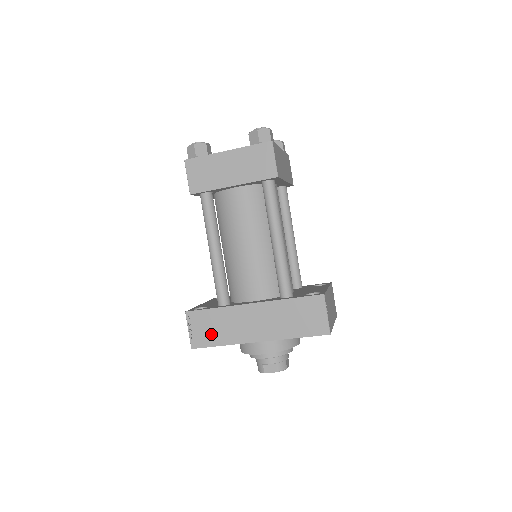
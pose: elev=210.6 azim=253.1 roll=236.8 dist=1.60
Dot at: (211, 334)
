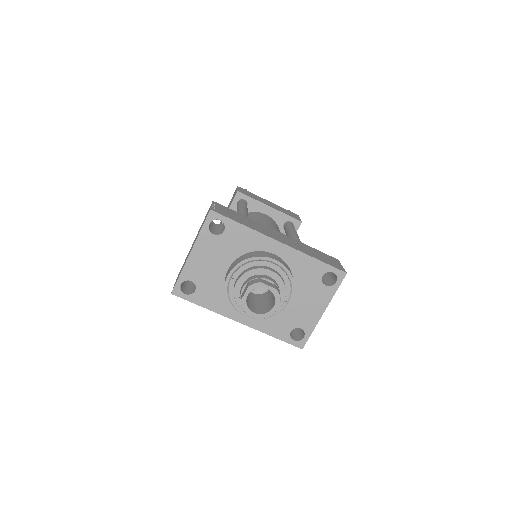
Dot at: (235, 217)
